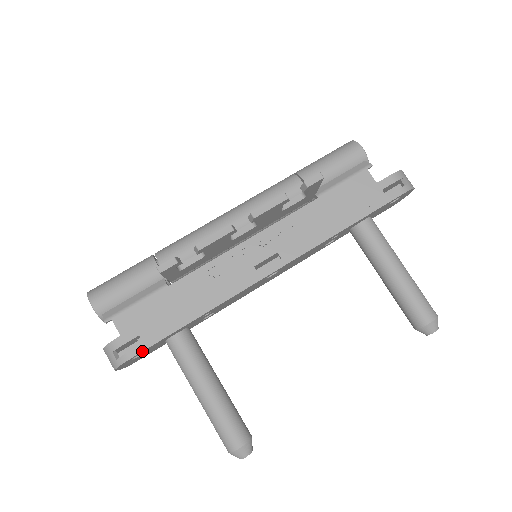
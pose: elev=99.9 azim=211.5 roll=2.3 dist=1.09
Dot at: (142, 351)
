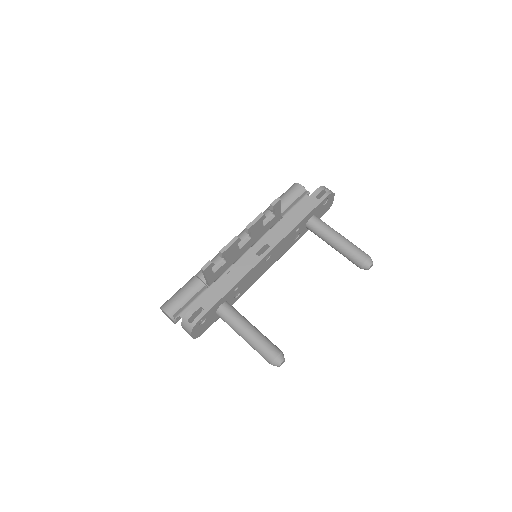
Dot at: (205, 314)
